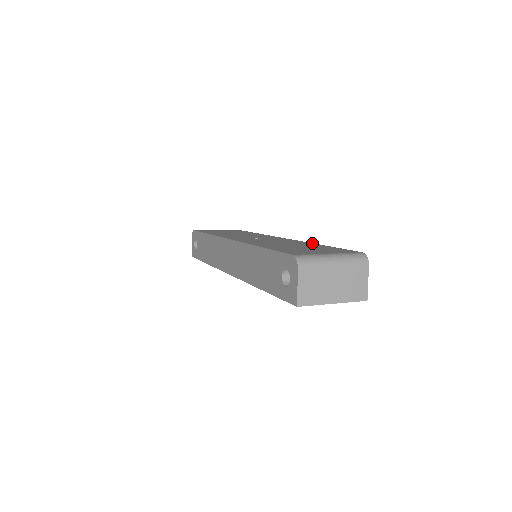
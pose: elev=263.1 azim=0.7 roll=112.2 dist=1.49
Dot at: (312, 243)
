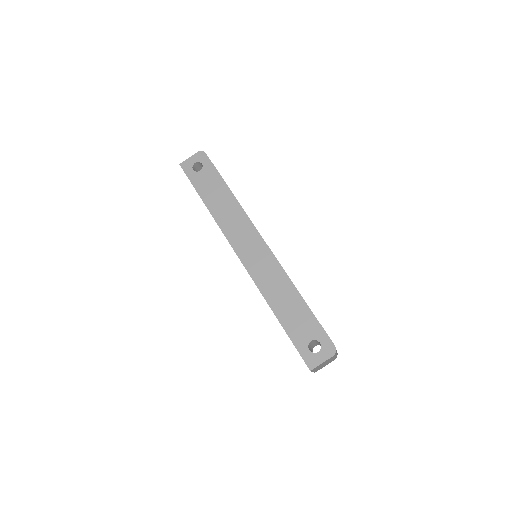
Dot at: occluded
